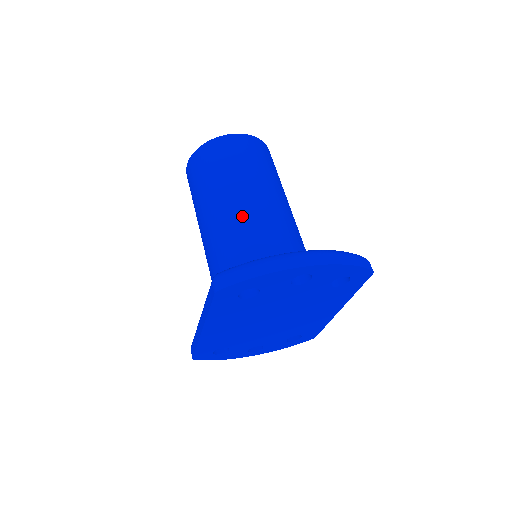
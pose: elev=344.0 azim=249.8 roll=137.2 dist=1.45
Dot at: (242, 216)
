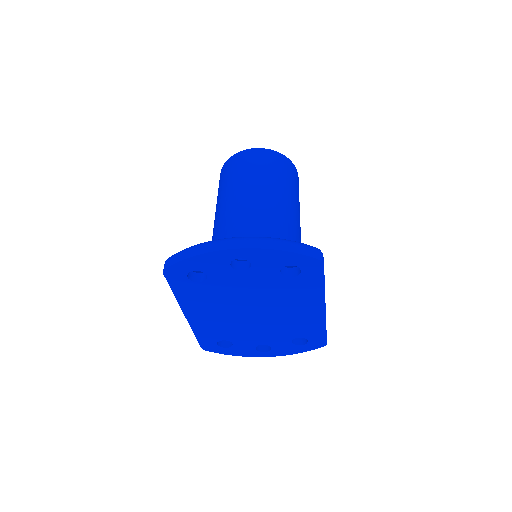
Dot at: (231, 216)
